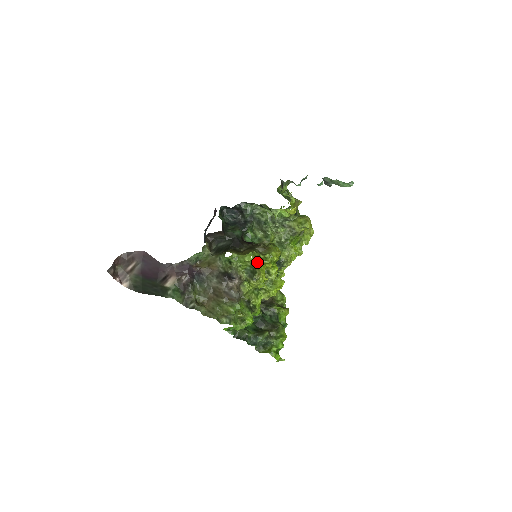
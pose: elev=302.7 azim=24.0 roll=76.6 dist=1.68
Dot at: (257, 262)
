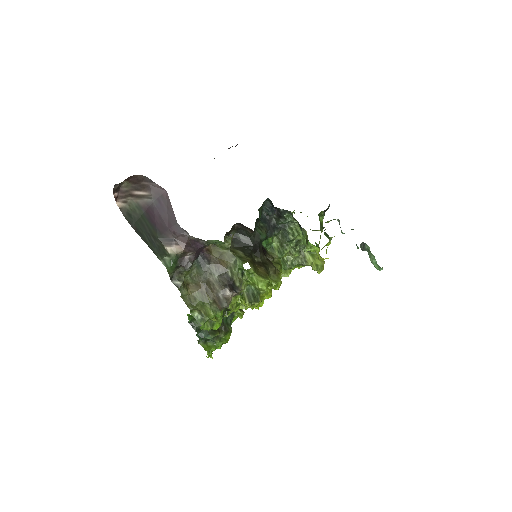
Dot at: (265, 291)
